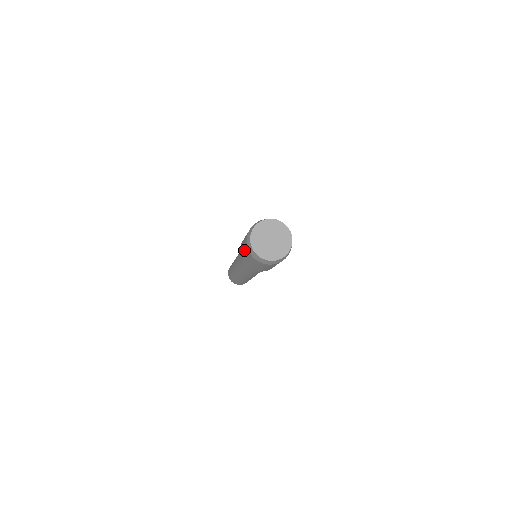
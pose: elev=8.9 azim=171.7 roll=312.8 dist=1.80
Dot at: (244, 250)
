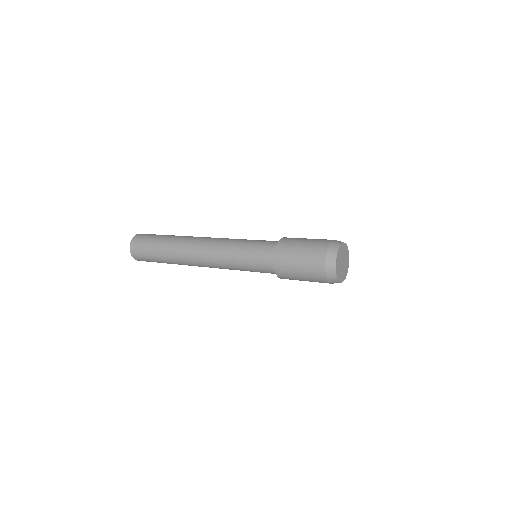
Dot at: (308, 280)
